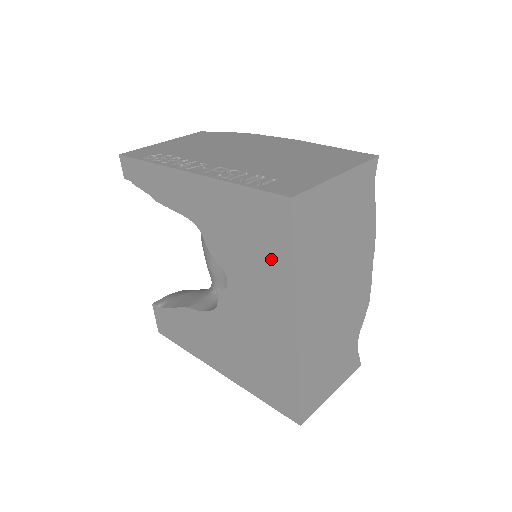
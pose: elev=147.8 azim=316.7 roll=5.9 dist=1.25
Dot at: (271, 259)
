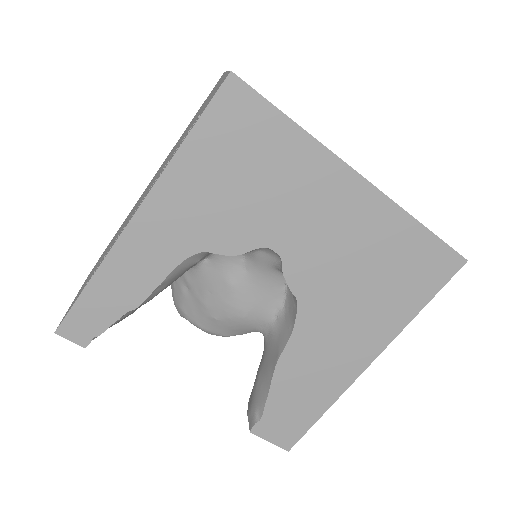
Dot at: (278, 155)
